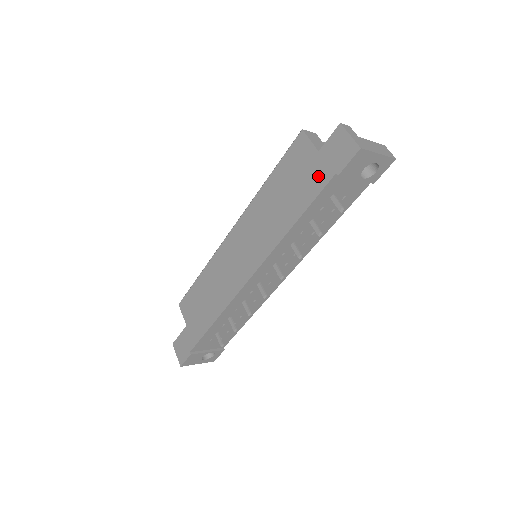
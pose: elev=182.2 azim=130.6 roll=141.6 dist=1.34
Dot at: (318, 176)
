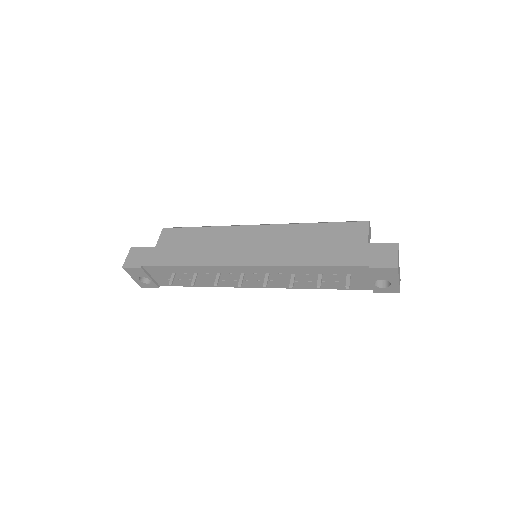
Dot at: (356, 256)
